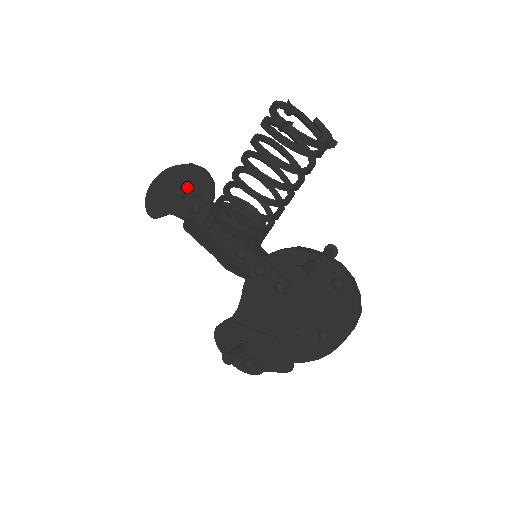
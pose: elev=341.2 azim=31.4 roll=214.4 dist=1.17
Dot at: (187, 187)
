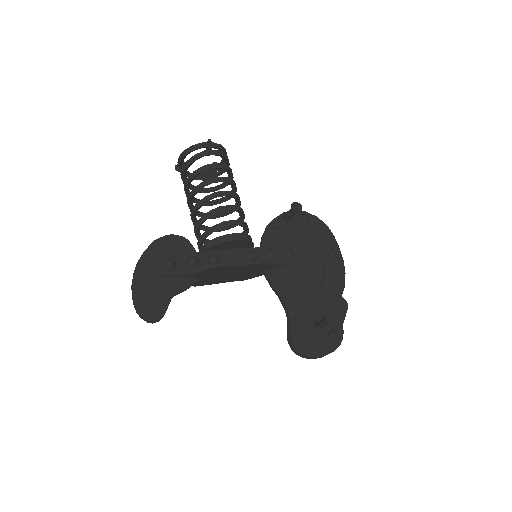
Dot at: (171, 255)
